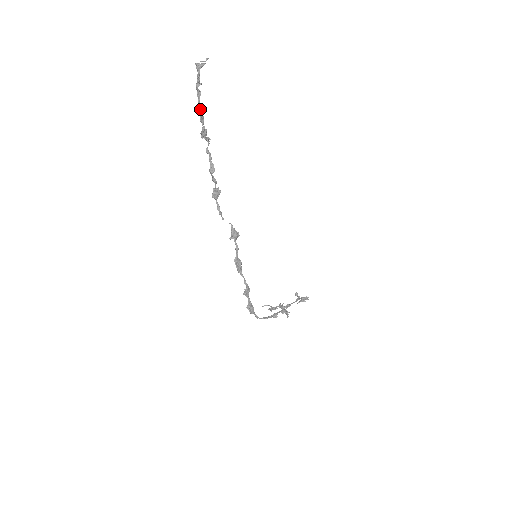
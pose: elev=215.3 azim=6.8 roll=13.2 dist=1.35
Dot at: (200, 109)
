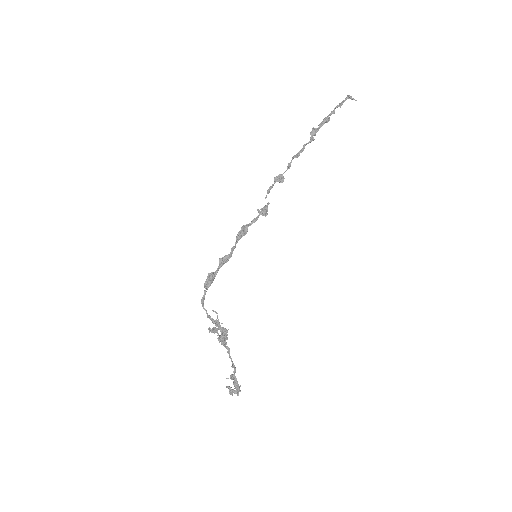
Dot at: (326, 119)
